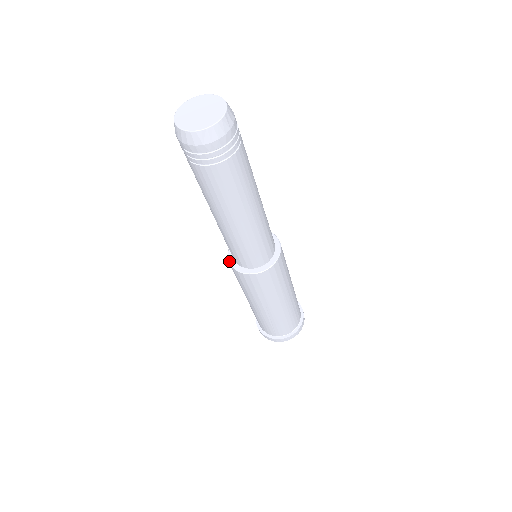
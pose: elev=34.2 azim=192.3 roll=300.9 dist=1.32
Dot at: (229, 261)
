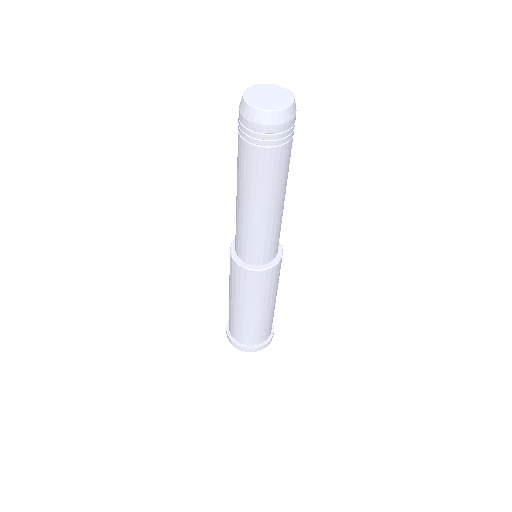
Dot at: (245, 267)
